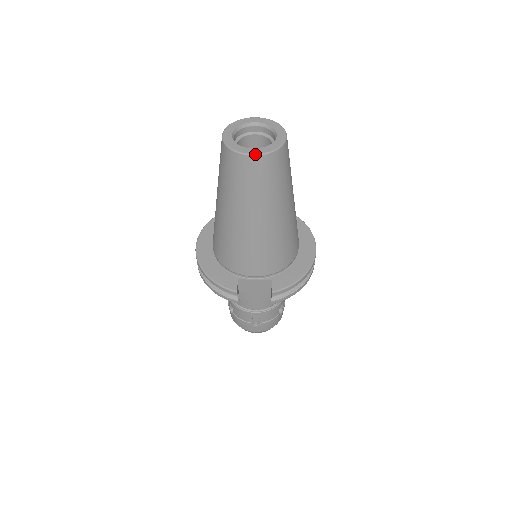
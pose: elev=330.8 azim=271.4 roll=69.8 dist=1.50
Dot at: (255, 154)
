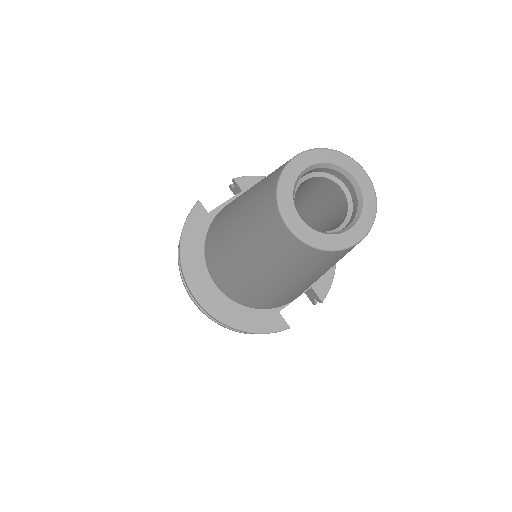
Dot at: (361, 239)
